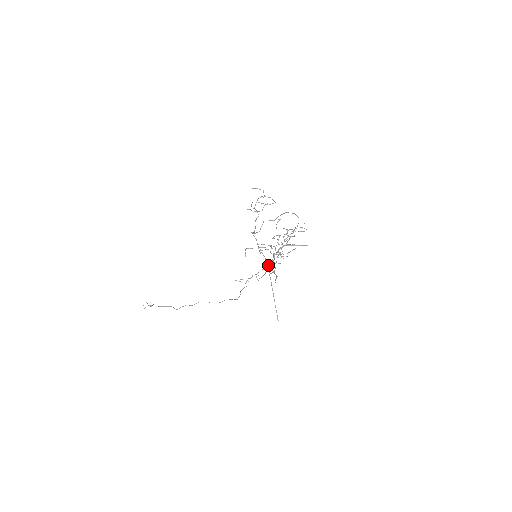
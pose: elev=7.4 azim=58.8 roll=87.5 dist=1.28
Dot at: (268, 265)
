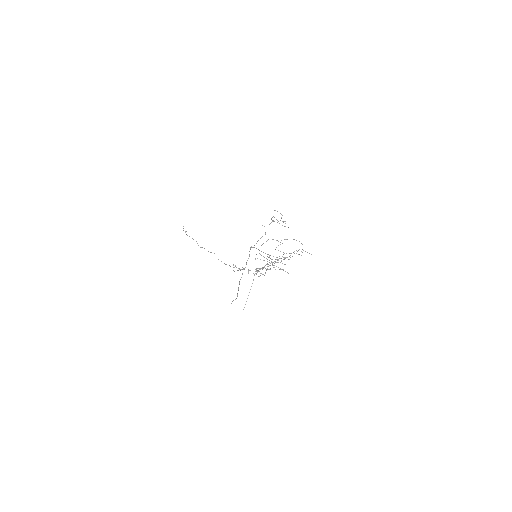
Dot at: occluded
